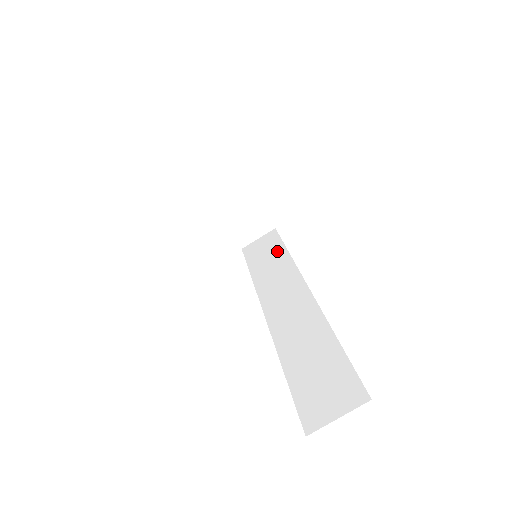
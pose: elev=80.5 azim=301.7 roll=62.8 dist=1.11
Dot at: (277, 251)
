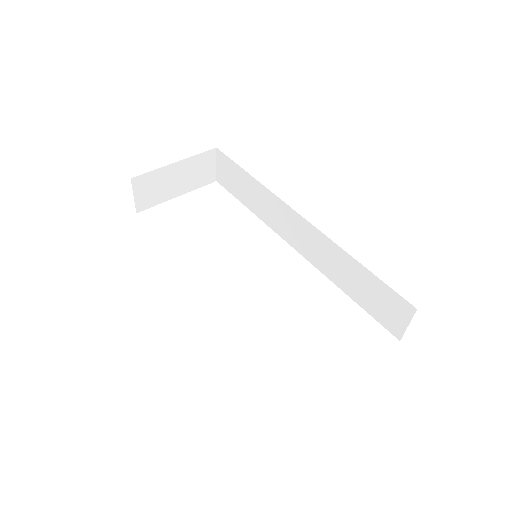
Dot at: (244, 178)
